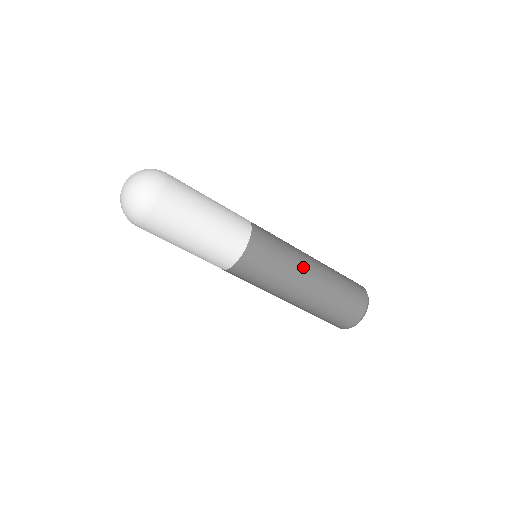
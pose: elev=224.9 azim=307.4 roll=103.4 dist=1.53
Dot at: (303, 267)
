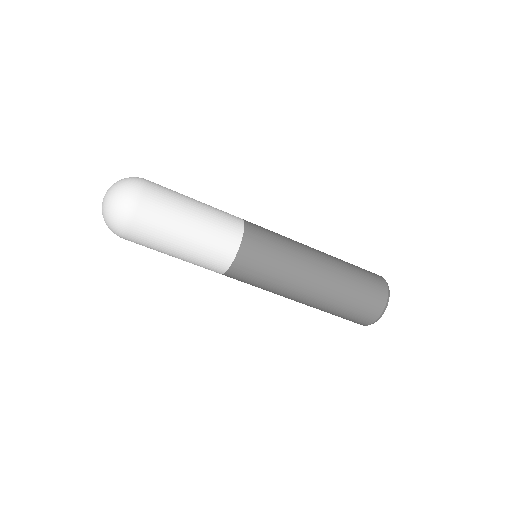
Dot at: (307, 248)
